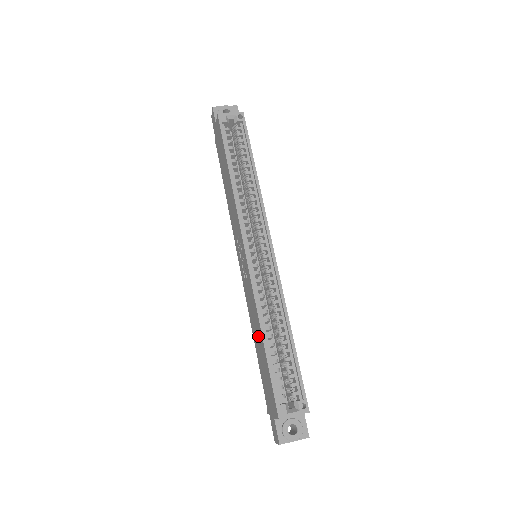
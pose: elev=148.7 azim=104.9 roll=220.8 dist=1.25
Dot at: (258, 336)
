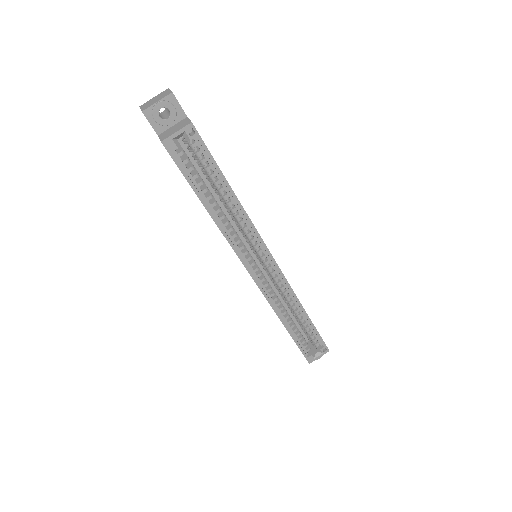
Dot at: occluded
